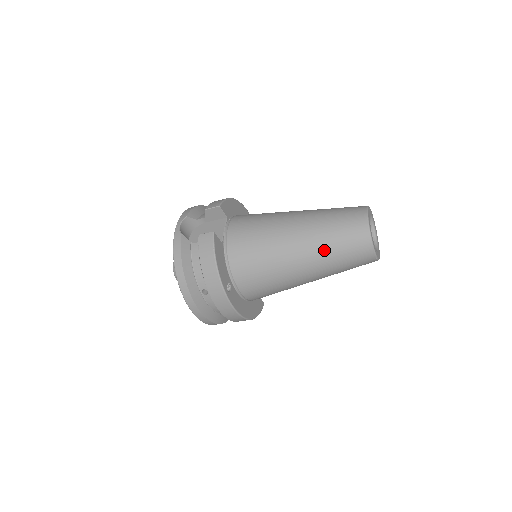
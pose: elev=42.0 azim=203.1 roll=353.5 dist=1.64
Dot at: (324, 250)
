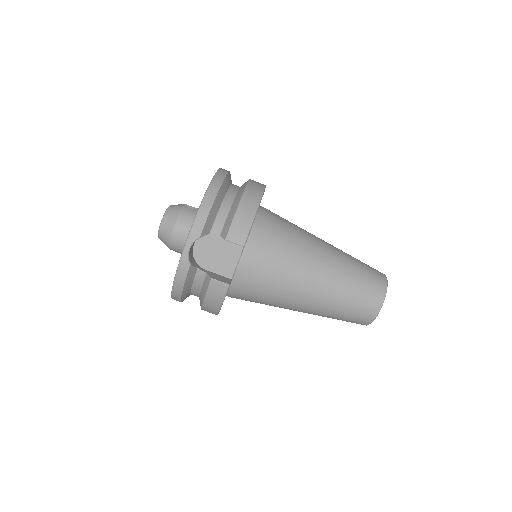
Dot at: (325, 316)
